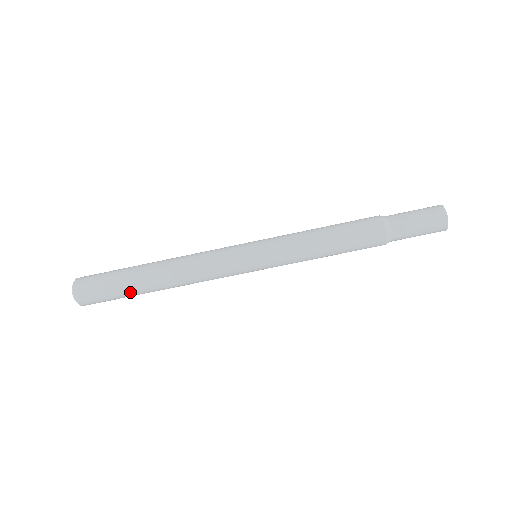
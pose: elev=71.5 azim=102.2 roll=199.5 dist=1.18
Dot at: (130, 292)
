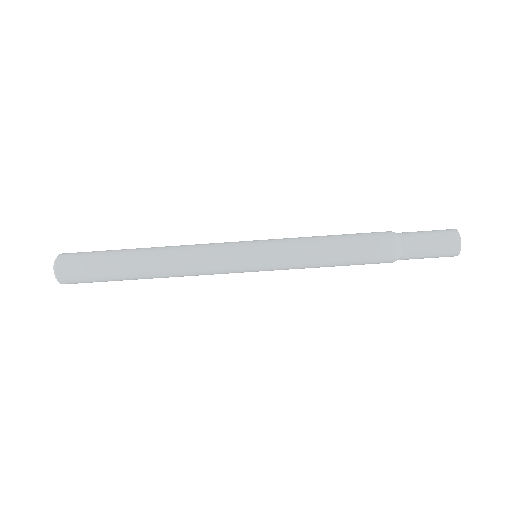
Dot at: (114, 266)
